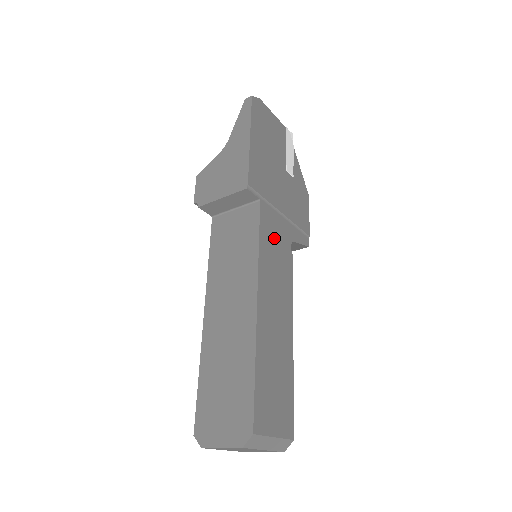
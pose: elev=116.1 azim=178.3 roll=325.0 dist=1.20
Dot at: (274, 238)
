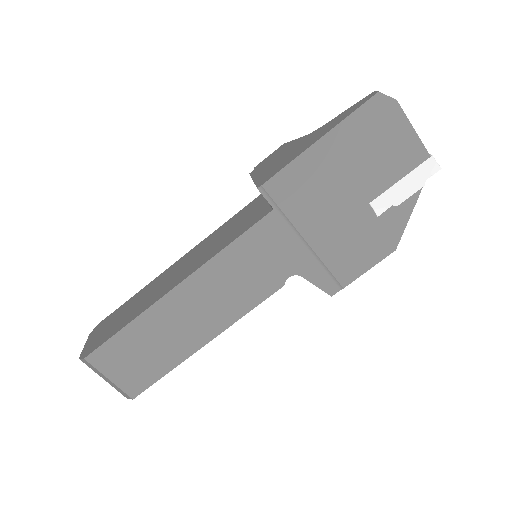
Dot at: (263, 254)
